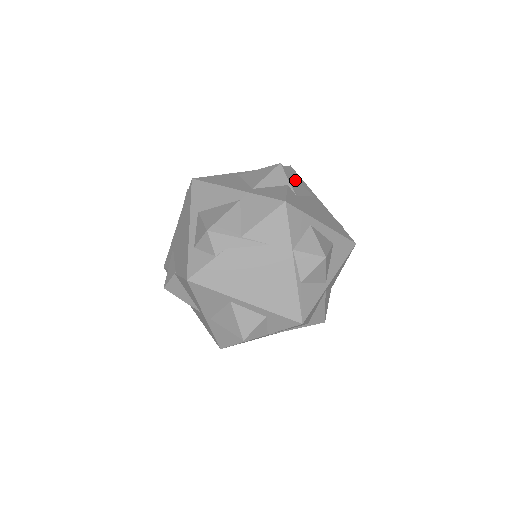
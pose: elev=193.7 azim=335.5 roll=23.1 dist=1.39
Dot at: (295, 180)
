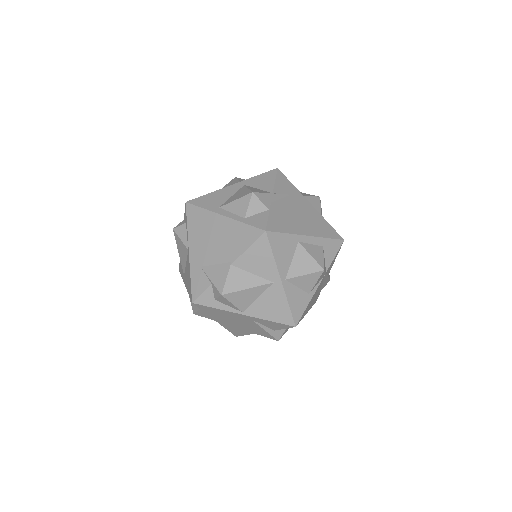
Dot at: occluded
